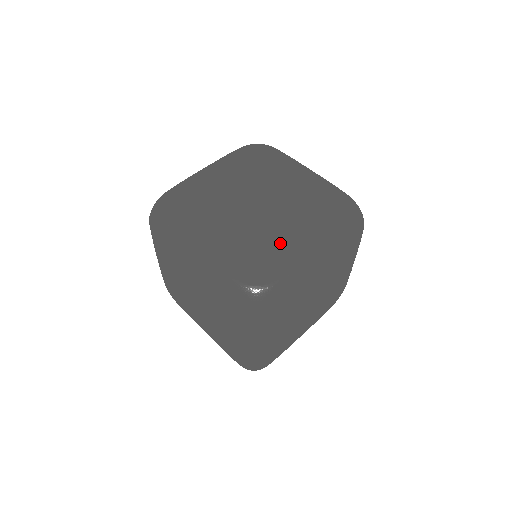
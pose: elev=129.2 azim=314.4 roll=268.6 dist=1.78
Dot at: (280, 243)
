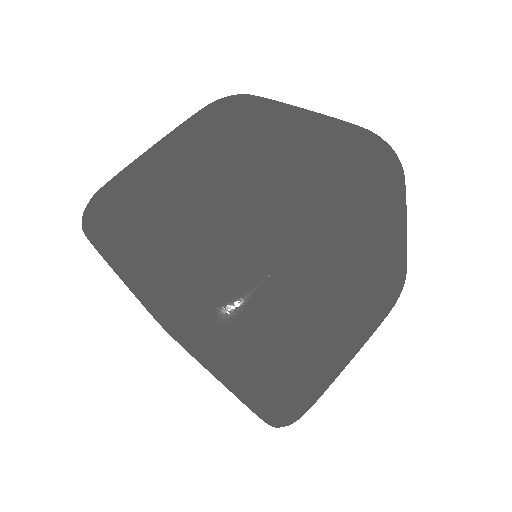
Dot at: (255, 225)
